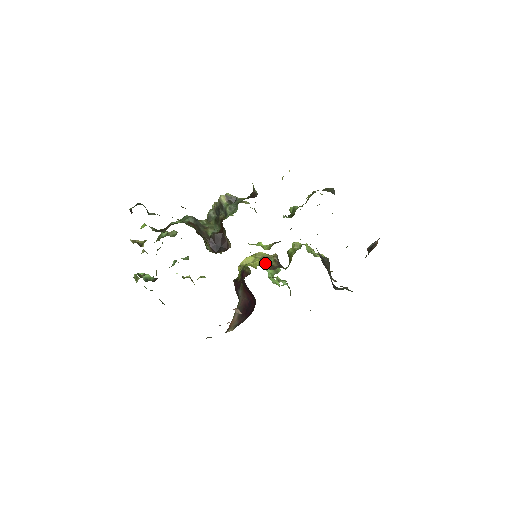
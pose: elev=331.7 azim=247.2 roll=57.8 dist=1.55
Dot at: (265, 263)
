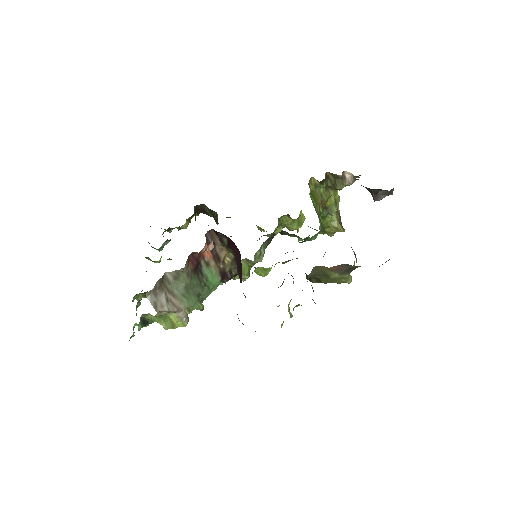
Dot at: (278, 287)
